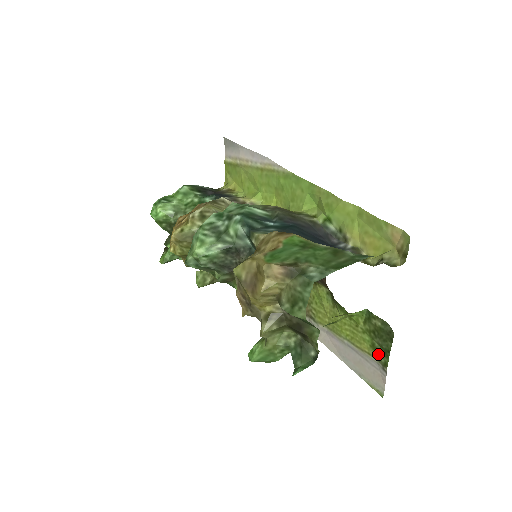
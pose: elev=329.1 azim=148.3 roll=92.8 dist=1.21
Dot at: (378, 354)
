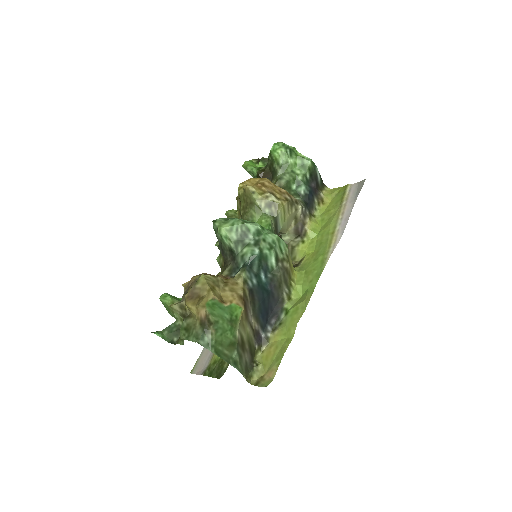
Dot at: (211, 367)
